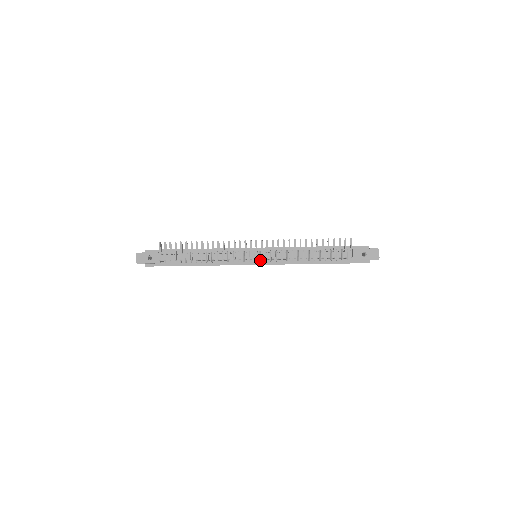
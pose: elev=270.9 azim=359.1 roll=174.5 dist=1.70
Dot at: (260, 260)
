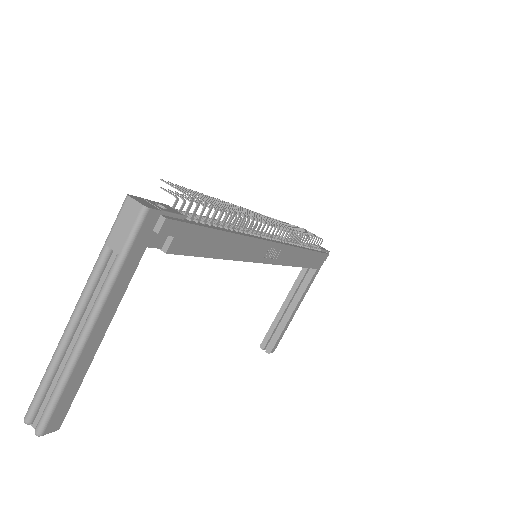
Dot at: (276, 239)
